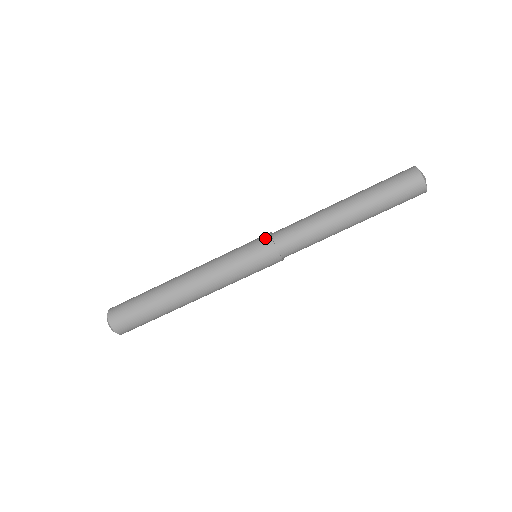
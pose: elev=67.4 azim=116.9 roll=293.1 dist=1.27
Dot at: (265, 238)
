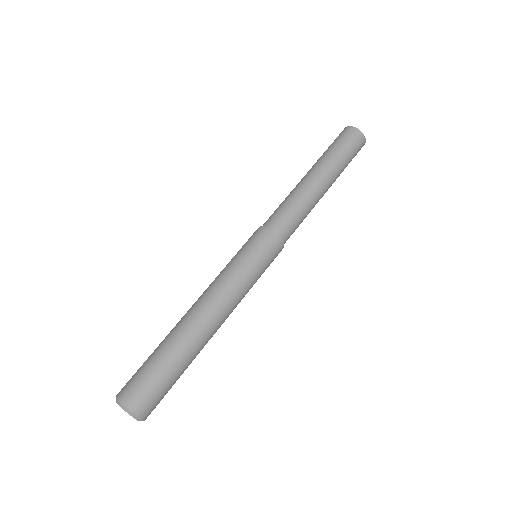
Dot at: occluded
